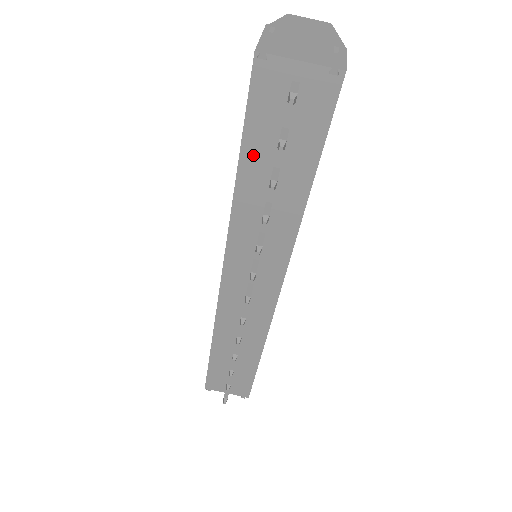
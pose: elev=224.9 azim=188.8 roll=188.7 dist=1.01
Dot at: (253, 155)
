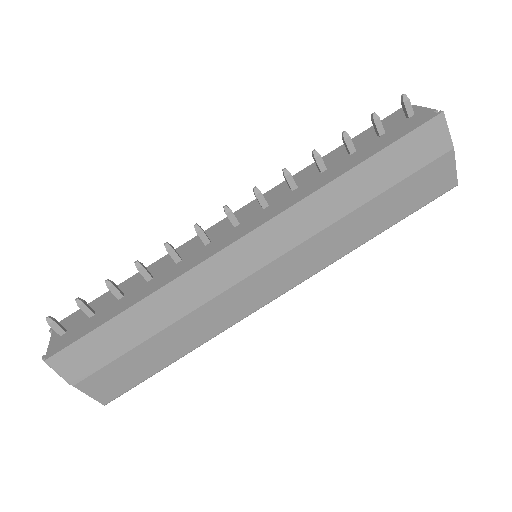
Dot at: occluded
